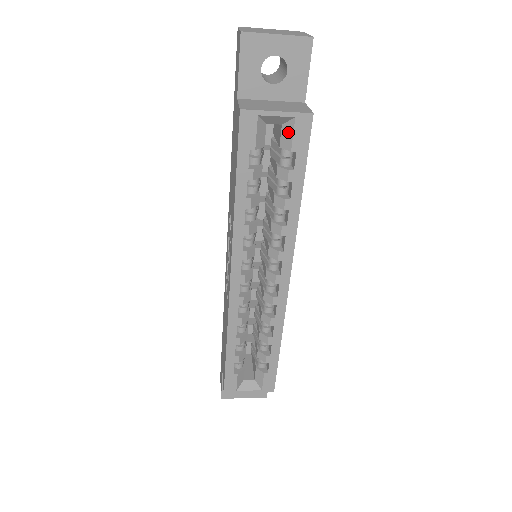
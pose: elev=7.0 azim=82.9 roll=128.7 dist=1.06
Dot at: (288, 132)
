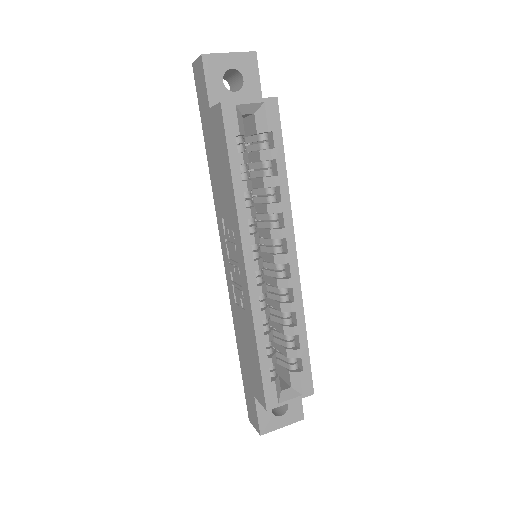
Dot at: (261, 117)
